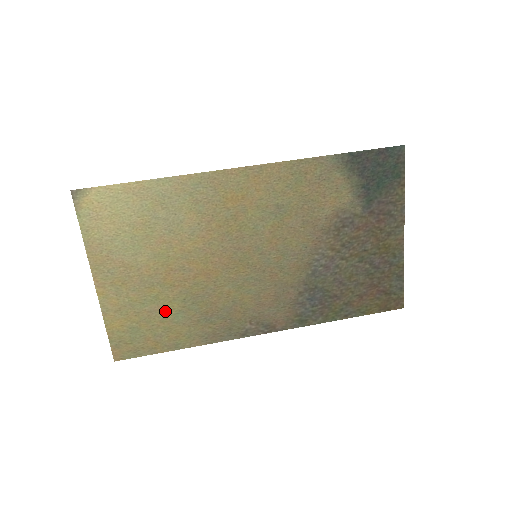
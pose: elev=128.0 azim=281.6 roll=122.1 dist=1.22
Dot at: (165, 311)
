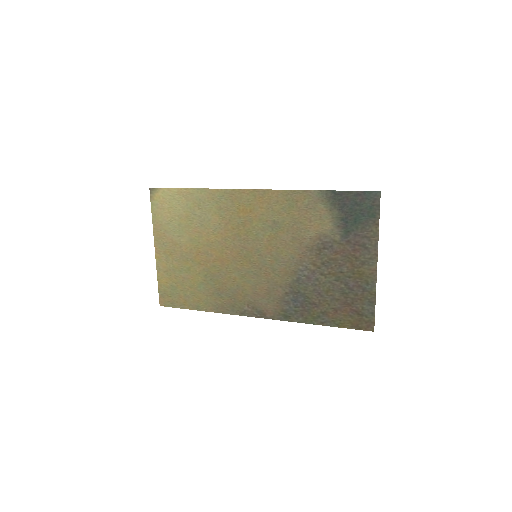
Dot at: (193, 280)
